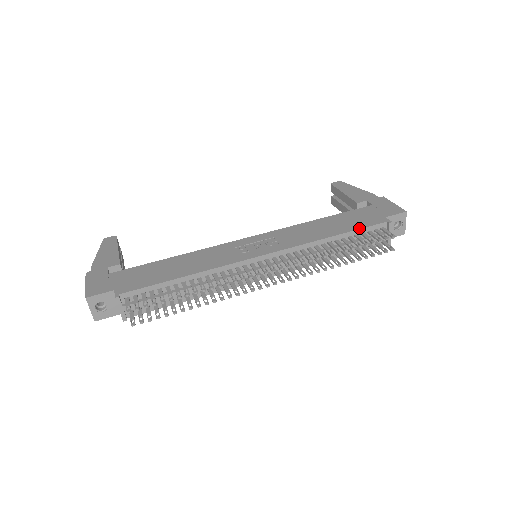
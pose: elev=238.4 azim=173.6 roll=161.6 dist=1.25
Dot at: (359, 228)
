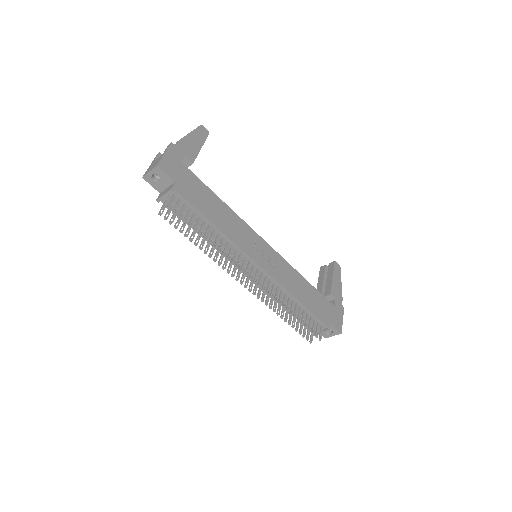
Dot at: (314, 313)
